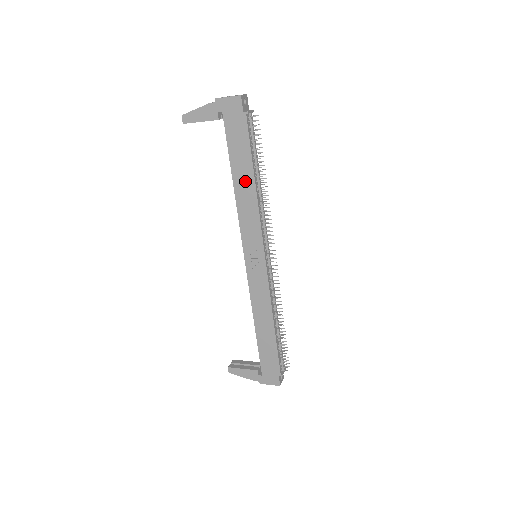
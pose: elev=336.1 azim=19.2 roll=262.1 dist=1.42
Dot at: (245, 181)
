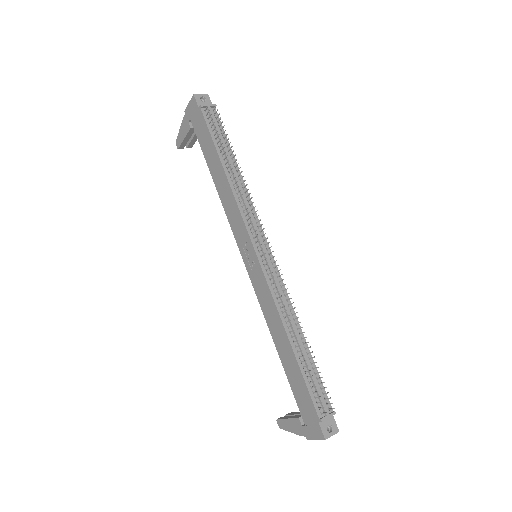
Dot at: (219, 173)
